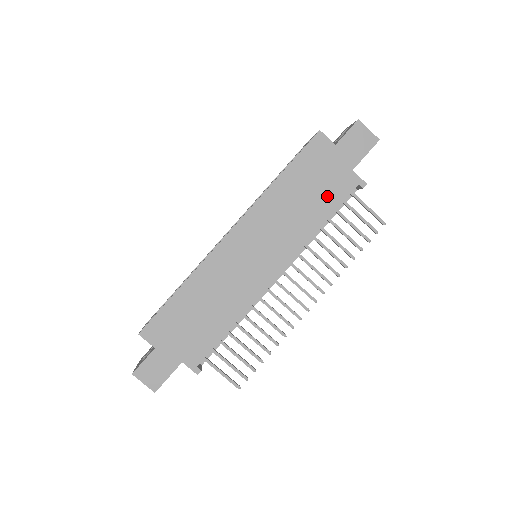
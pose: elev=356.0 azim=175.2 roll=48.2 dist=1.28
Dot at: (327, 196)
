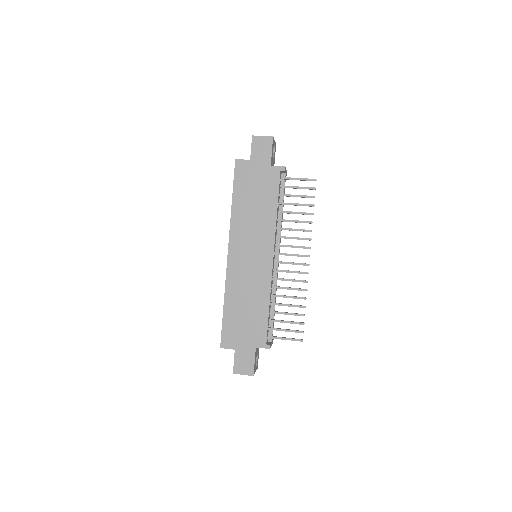
Dot at: (267, 192)
